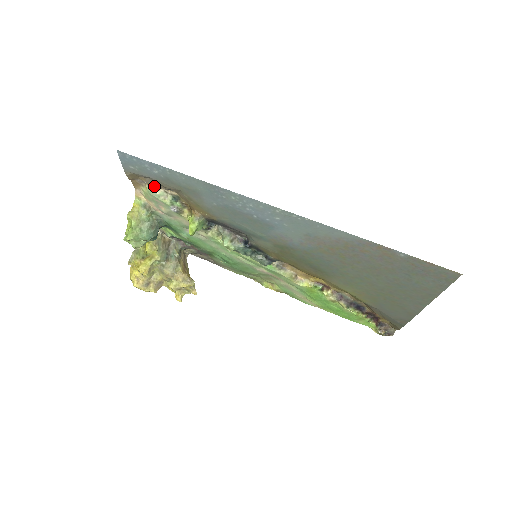
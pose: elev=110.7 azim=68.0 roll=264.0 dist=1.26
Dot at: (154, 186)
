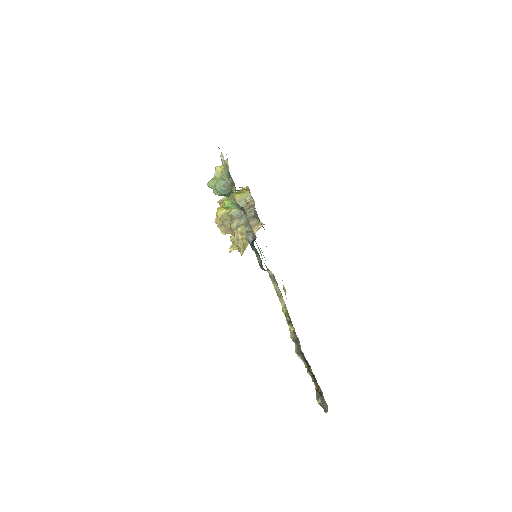
Dot at: occluded
